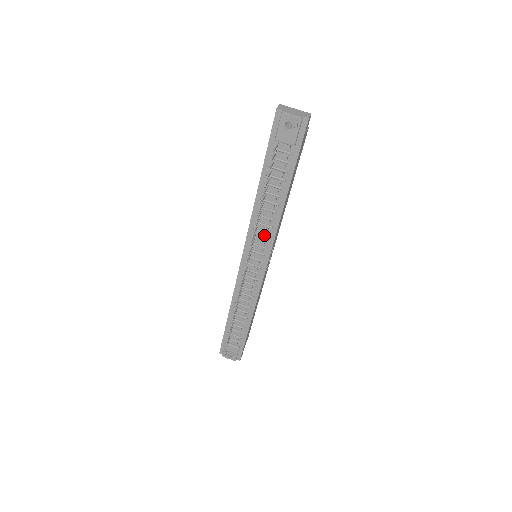
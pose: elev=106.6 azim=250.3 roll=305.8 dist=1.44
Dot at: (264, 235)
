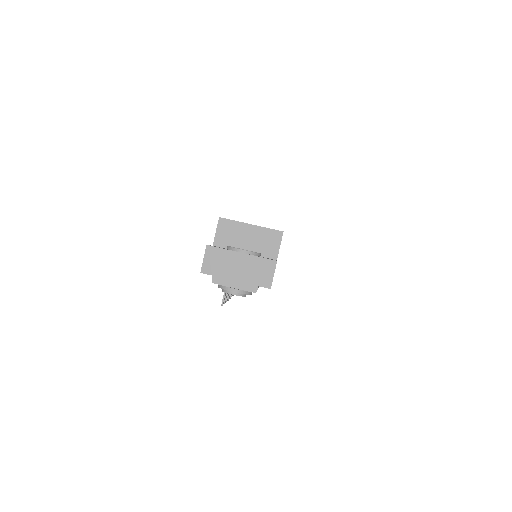
Dot at: occluded
